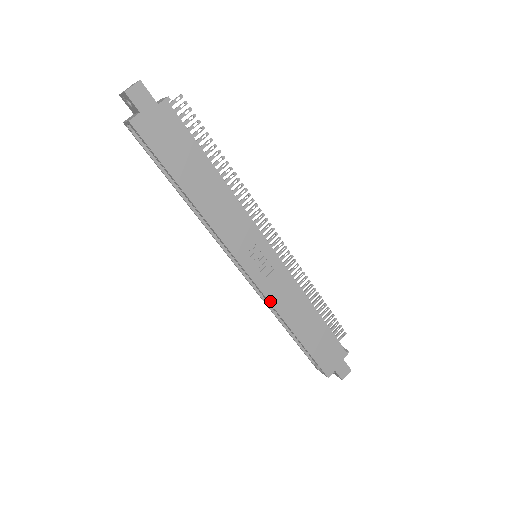
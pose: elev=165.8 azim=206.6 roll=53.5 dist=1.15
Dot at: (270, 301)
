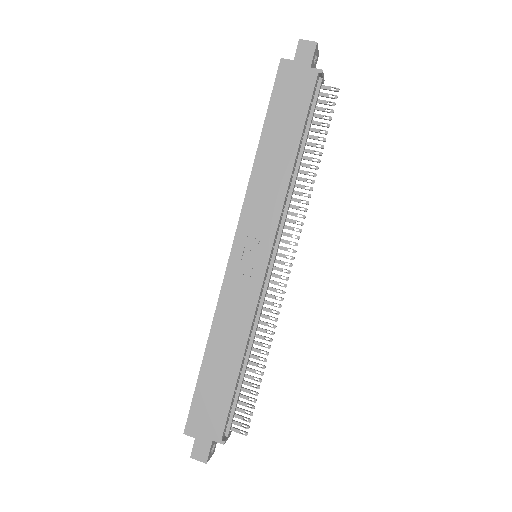
Dot at: (221, 296)
